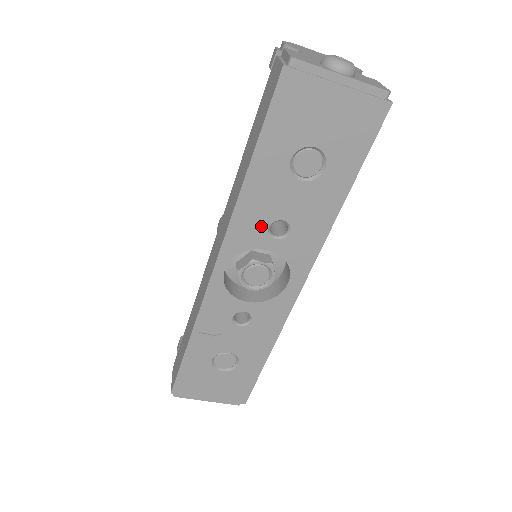
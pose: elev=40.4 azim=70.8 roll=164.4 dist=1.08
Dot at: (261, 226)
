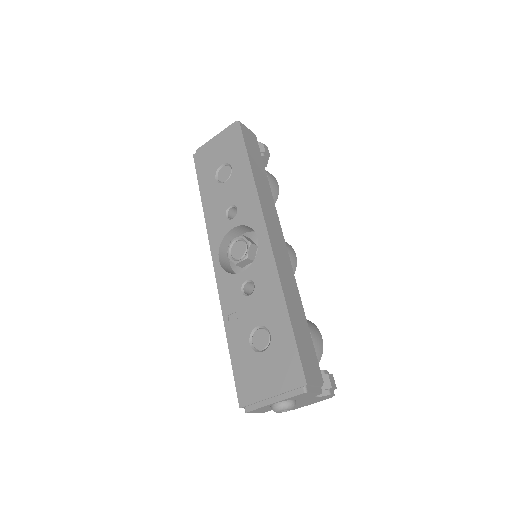
Dot at: (222, 219)
